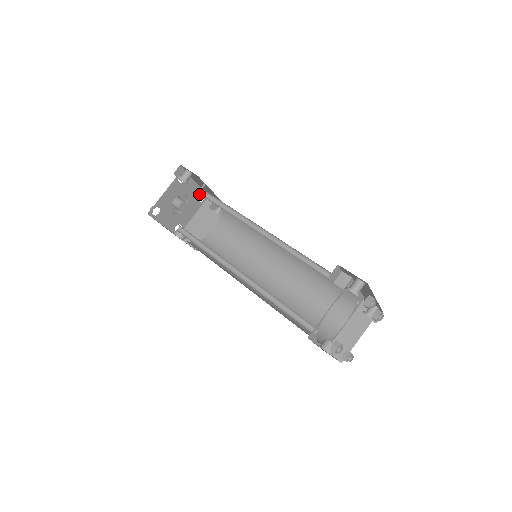
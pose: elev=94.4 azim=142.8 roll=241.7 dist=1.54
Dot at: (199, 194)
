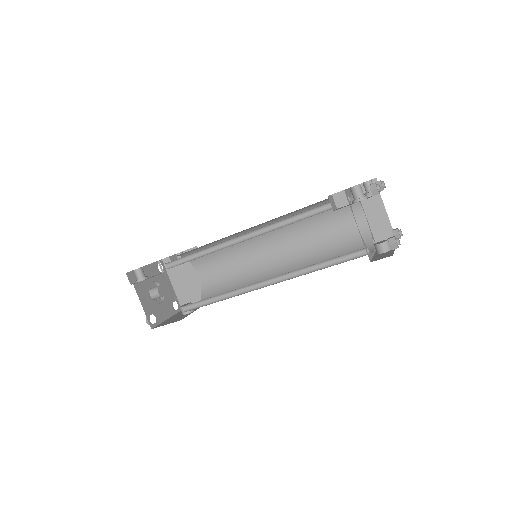
Dot at: (156, 268)
